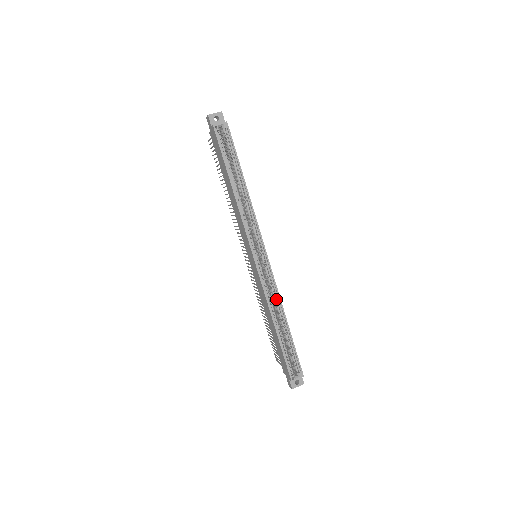
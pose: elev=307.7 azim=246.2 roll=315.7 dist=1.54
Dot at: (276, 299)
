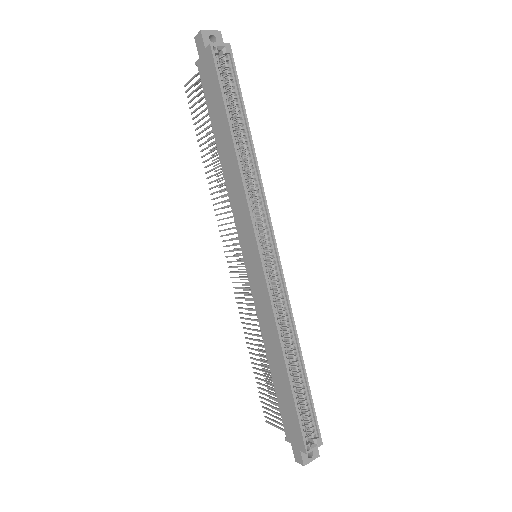
Dot at: (288, 322)
